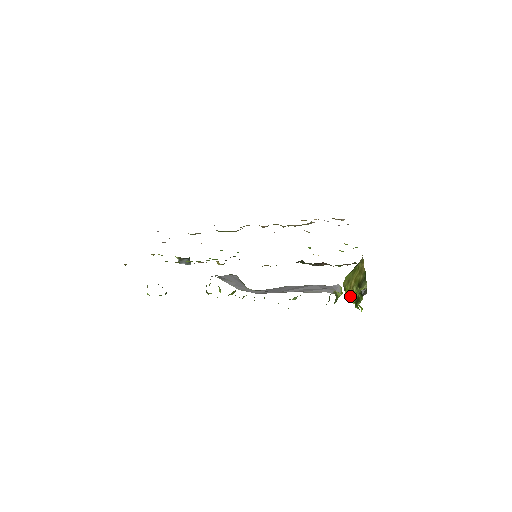
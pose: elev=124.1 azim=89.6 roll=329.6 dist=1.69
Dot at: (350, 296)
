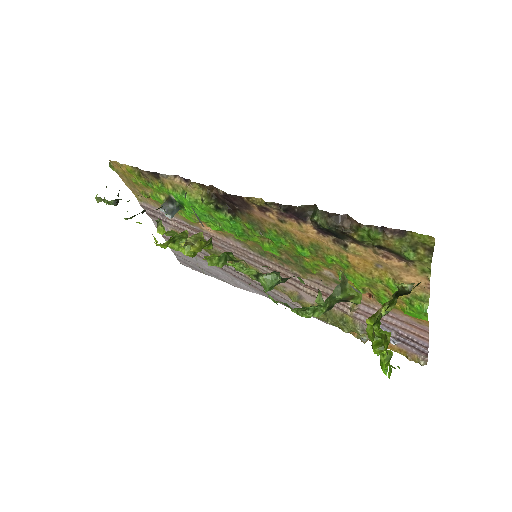
Dot at: (373, 336)
